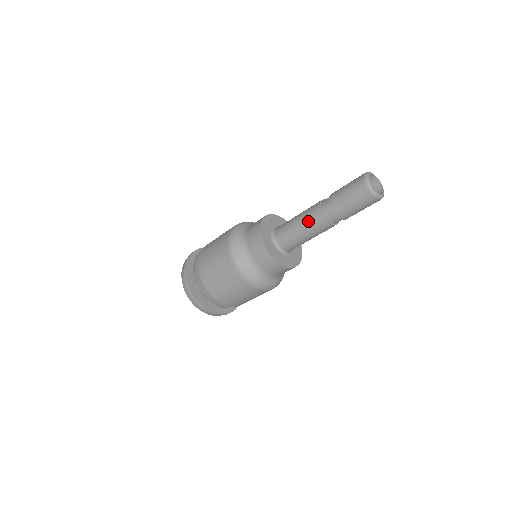
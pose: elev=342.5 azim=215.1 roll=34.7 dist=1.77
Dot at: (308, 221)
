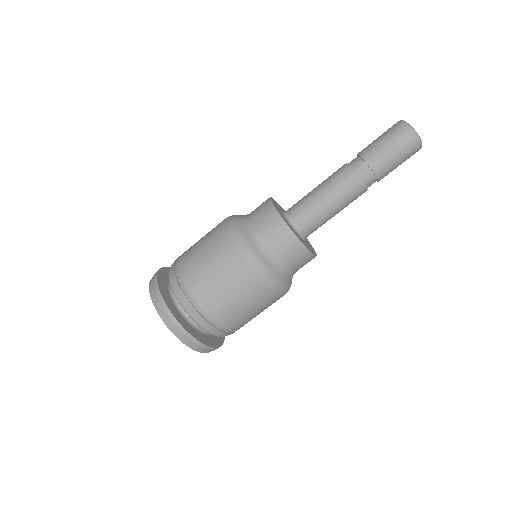
Dot at: (337, 187)
